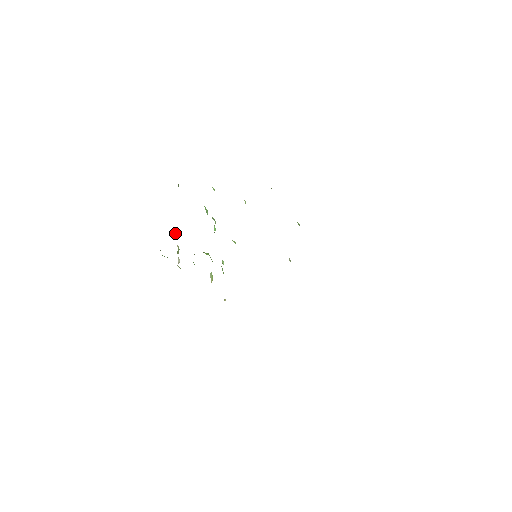
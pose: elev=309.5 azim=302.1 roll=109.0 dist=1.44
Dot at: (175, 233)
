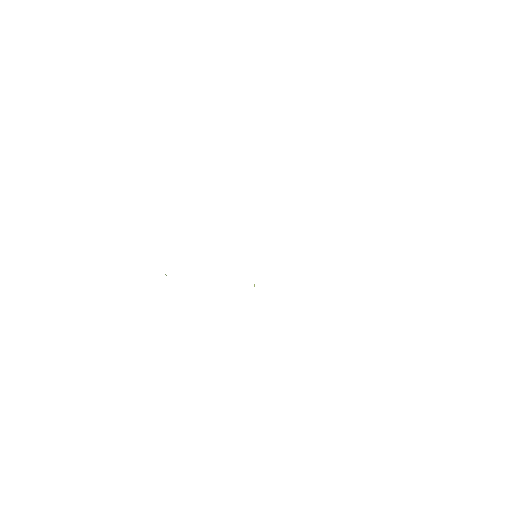
Dot at: (165, 274)
